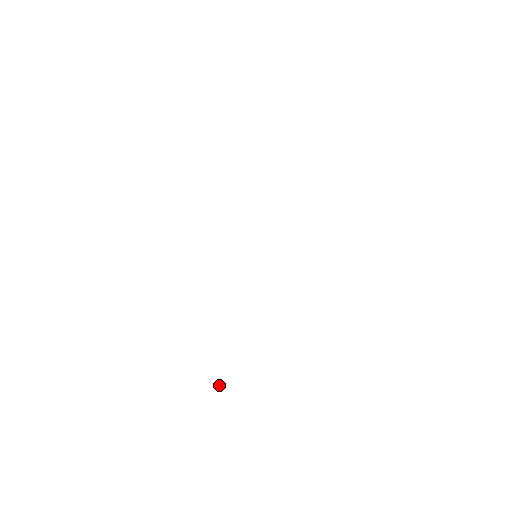
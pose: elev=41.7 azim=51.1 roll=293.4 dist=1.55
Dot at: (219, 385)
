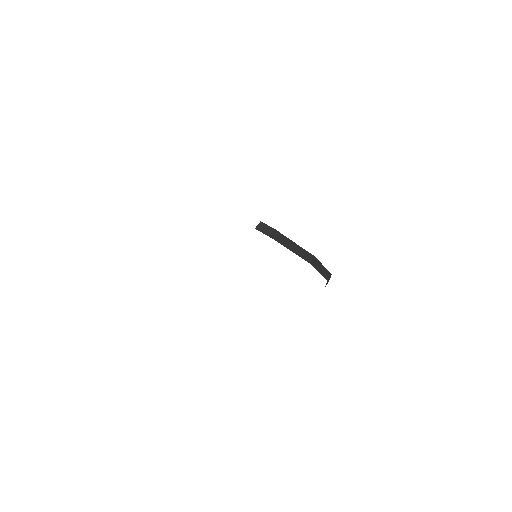
Dot at: (270, 231)
